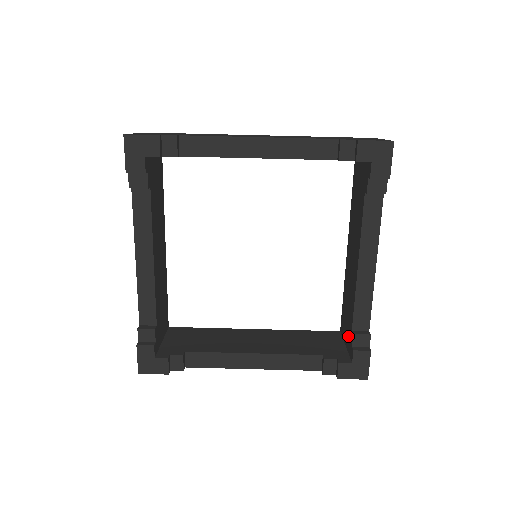
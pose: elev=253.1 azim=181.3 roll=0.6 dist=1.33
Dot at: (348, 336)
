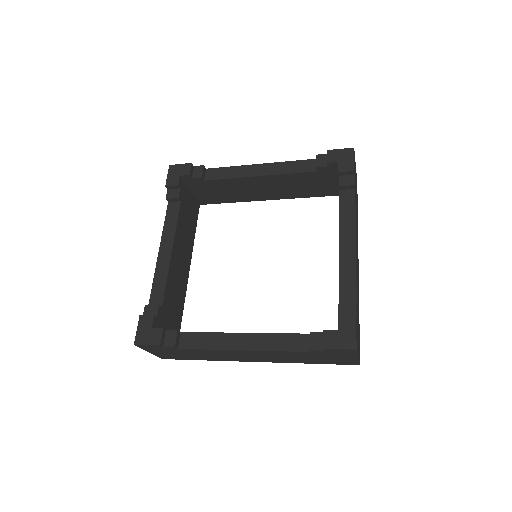
Dot at: occluded
